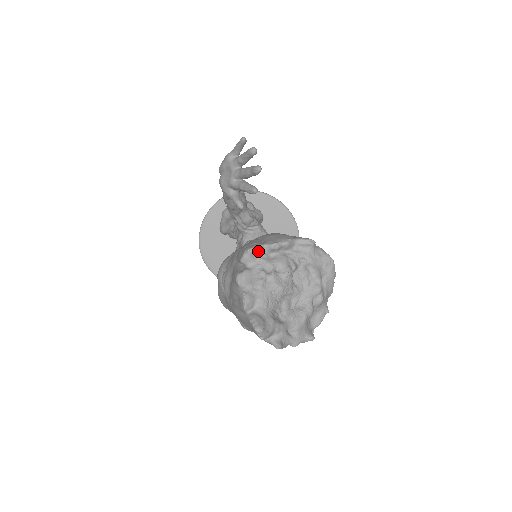
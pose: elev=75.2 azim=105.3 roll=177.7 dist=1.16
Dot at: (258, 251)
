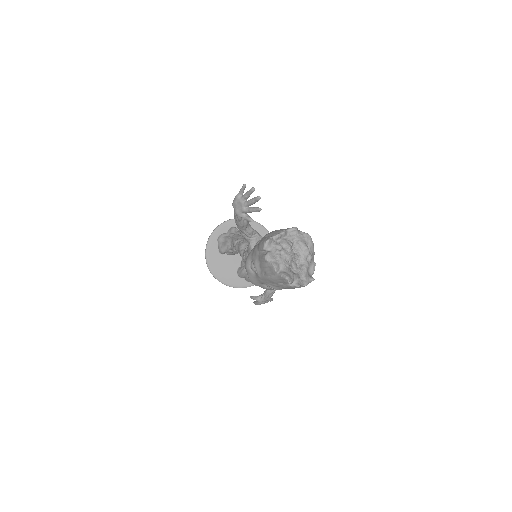
Dot at: (271, 241)
